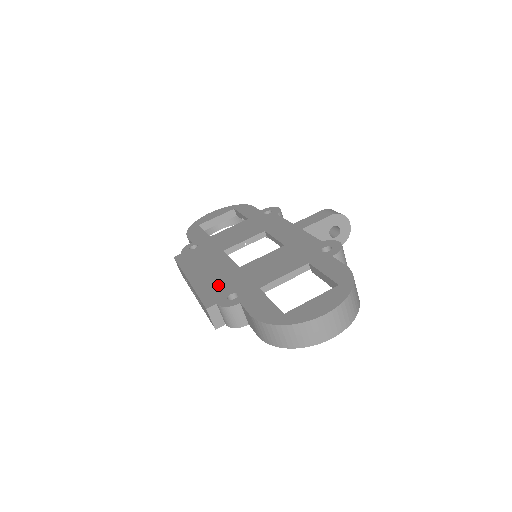
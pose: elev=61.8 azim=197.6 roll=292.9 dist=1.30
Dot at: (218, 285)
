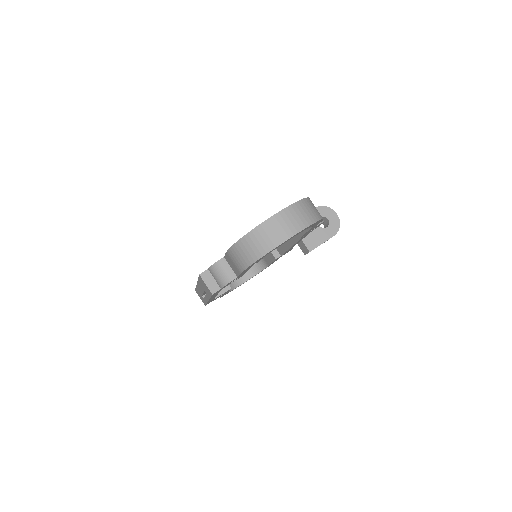
Dot at: occluded
